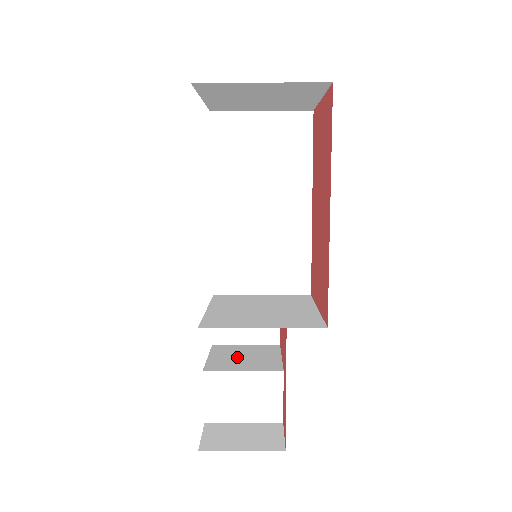
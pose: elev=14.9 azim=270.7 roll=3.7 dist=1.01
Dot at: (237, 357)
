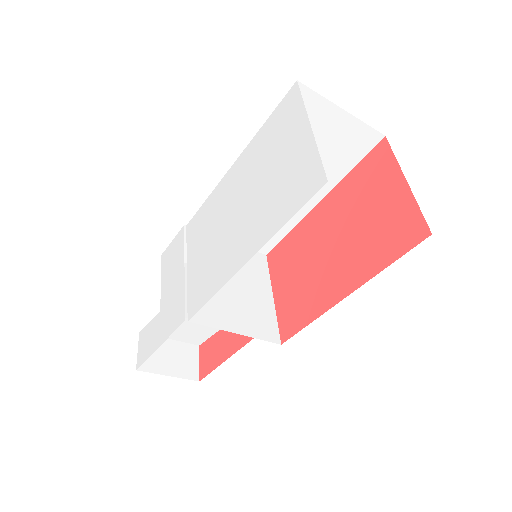
Dot at: (186, 290)
